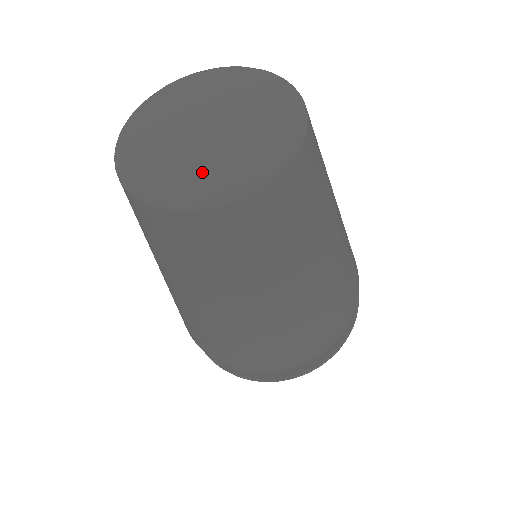
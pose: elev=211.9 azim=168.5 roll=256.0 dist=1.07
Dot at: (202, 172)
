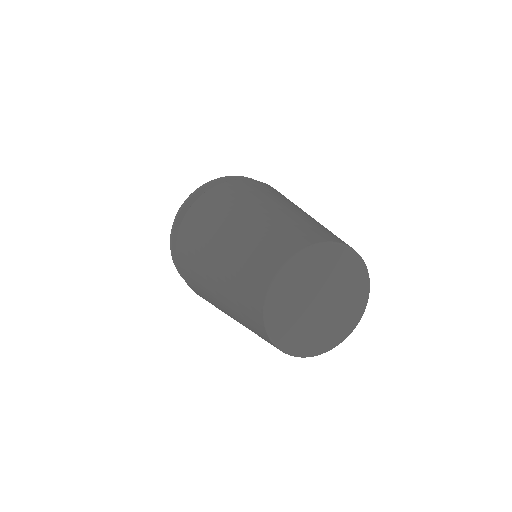
Dot at: (298, 329)
